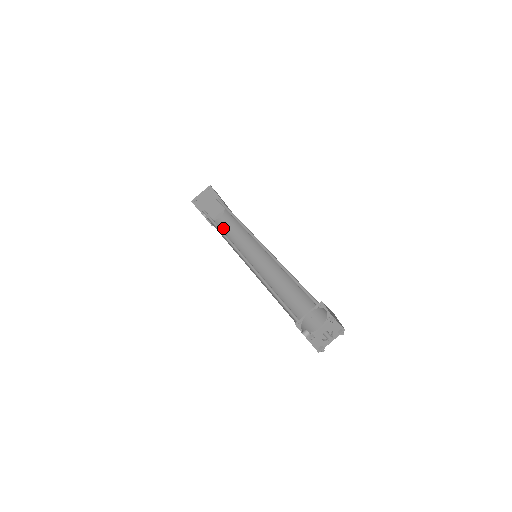
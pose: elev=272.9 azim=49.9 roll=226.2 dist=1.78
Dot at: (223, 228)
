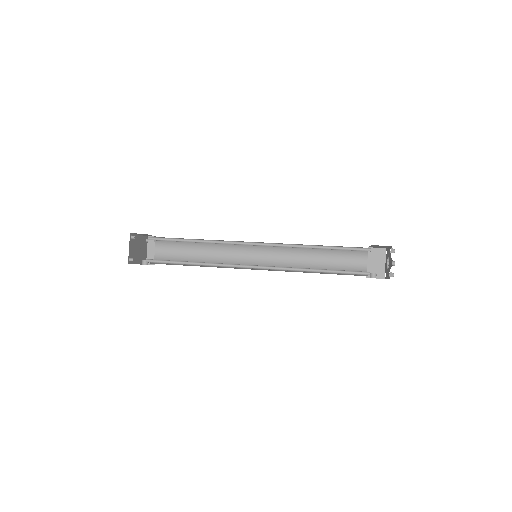
Dot at: (175, 258)
